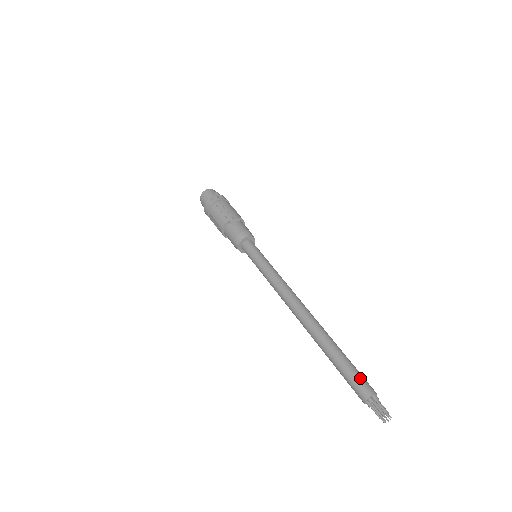
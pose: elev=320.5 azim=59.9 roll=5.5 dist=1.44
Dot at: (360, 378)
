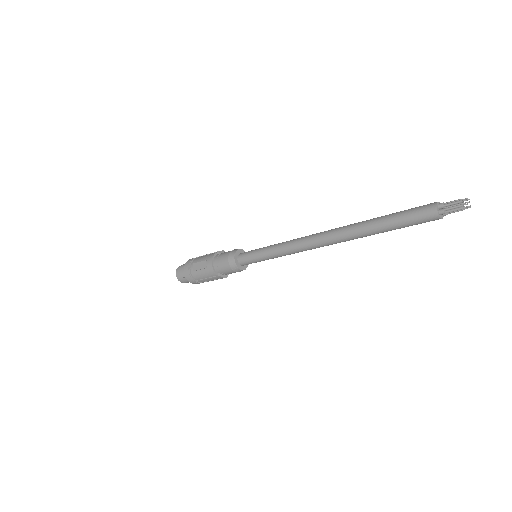
Dot at: (418, 207)
